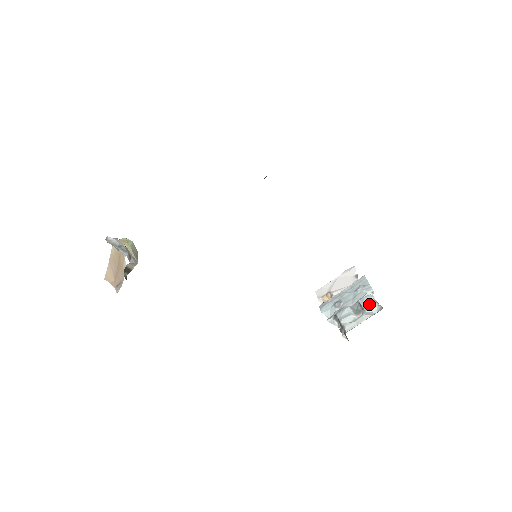
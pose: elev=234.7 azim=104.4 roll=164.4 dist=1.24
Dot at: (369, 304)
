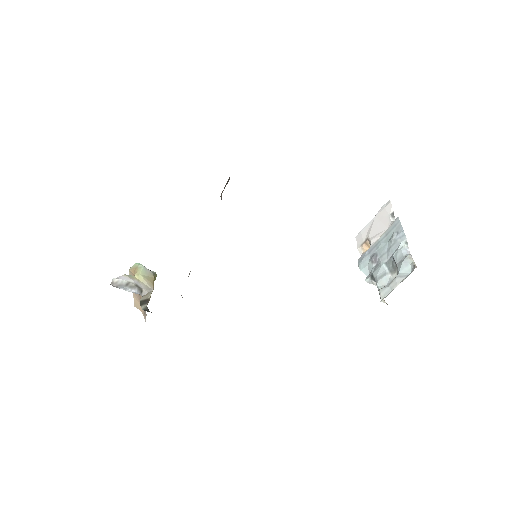
Dot at: (402, 262)
